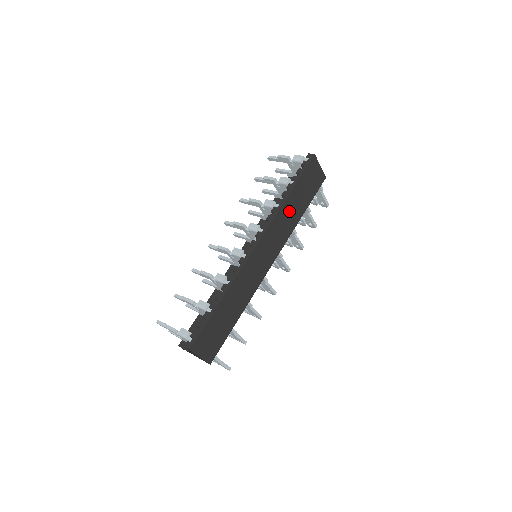
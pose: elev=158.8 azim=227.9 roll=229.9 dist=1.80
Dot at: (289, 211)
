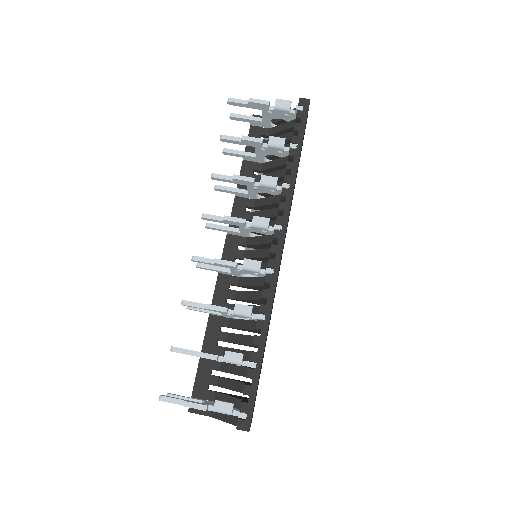
Dot at: occluded
